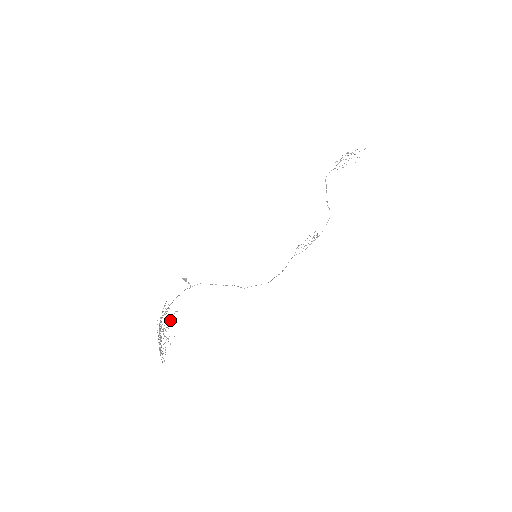
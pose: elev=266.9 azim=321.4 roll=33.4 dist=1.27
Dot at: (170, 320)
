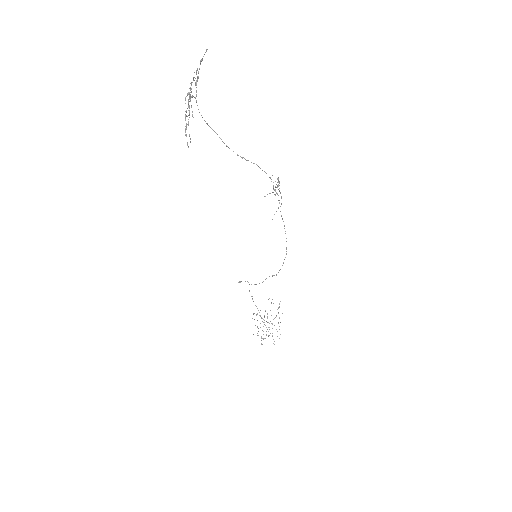
Dot at: occluded
